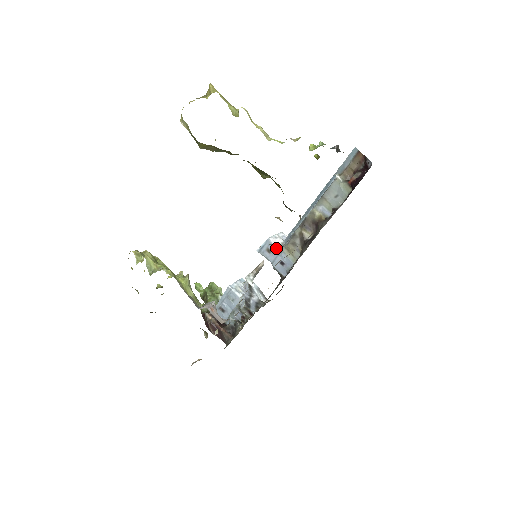
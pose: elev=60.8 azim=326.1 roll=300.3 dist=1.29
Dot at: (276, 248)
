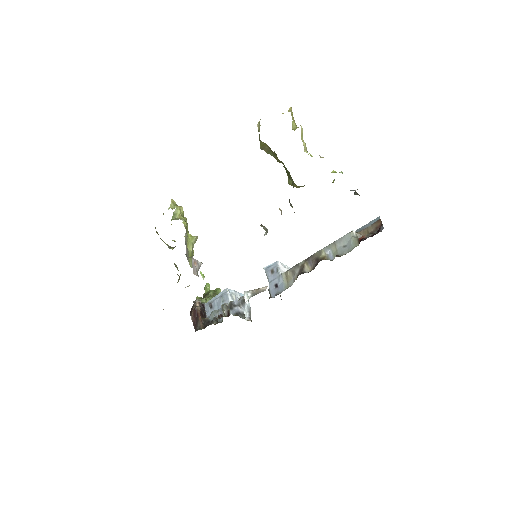
Dot at: (266, 232)
